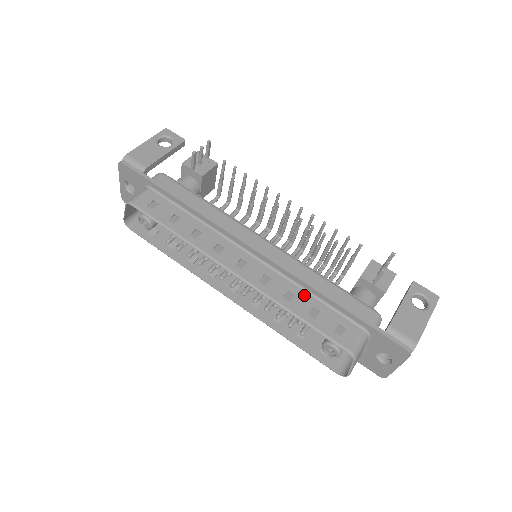
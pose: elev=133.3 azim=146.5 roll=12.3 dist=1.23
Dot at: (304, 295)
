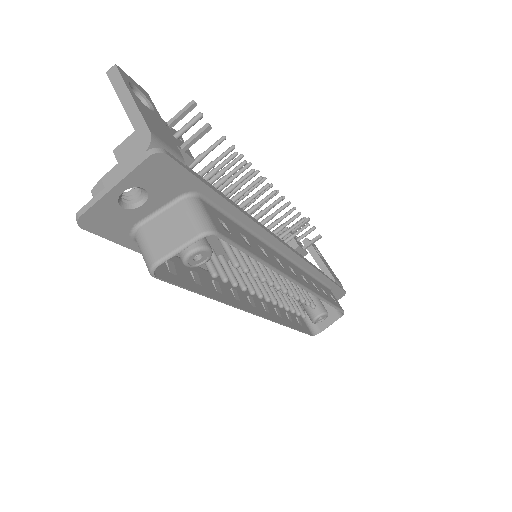
Dot at: (314, 280)
